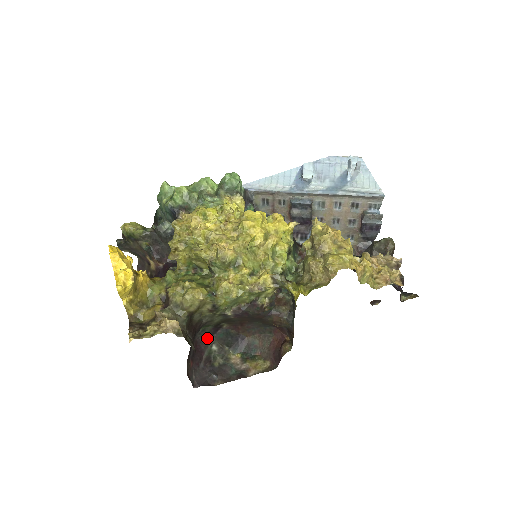
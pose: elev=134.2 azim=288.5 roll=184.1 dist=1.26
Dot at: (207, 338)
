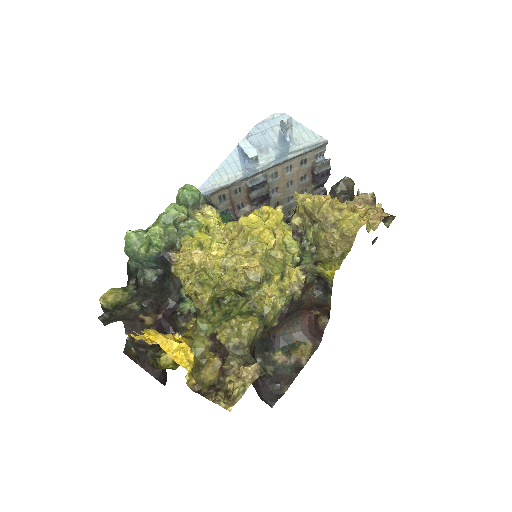
Dot at: occluded
